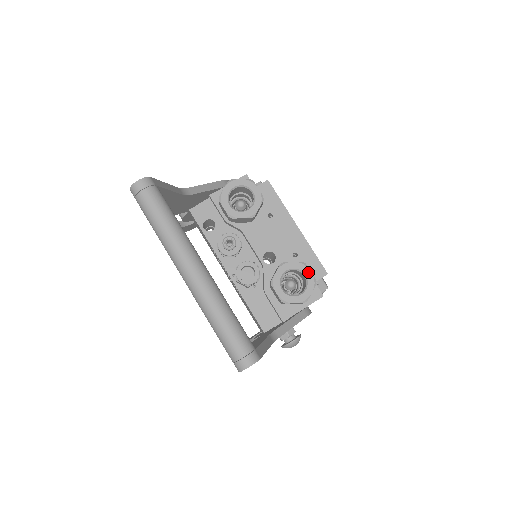
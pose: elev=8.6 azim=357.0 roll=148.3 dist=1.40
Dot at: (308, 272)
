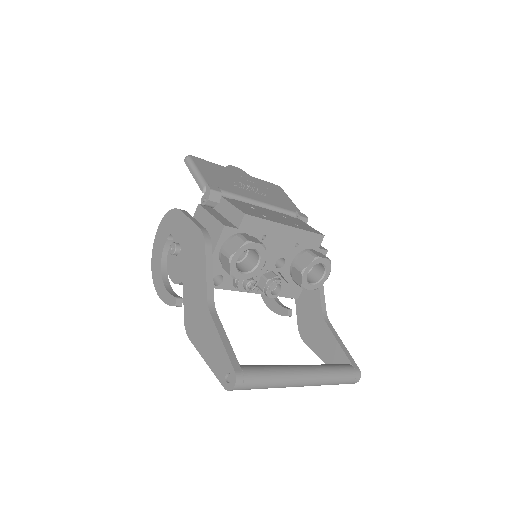
Dot at: (323, 260)
